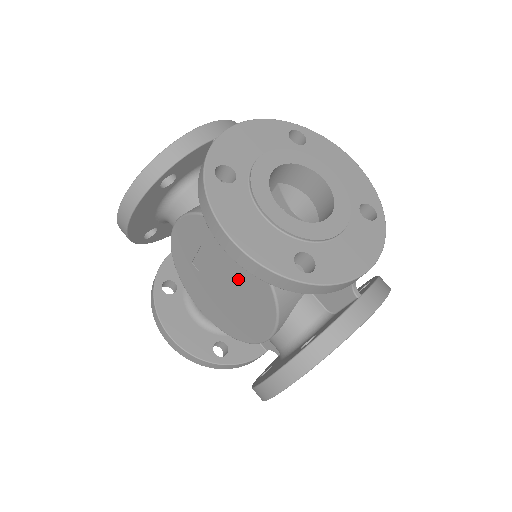
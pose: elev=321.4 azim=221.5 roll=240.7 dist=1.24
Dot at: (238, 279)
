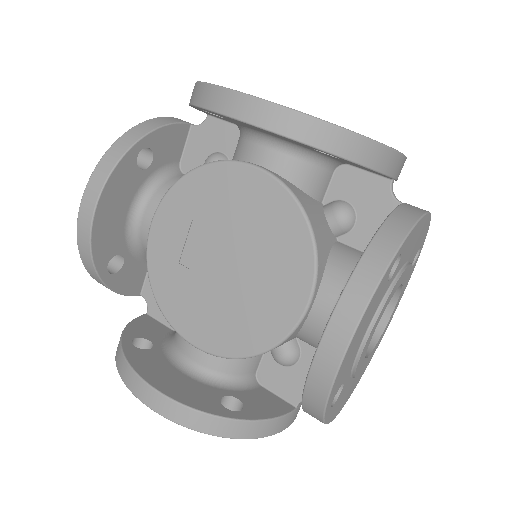
Dot at: (250, 231)
